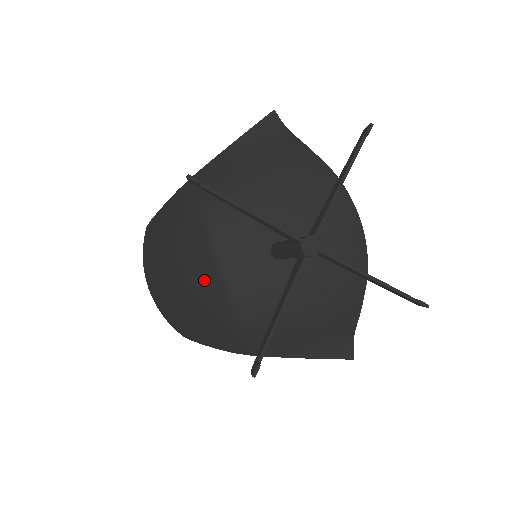
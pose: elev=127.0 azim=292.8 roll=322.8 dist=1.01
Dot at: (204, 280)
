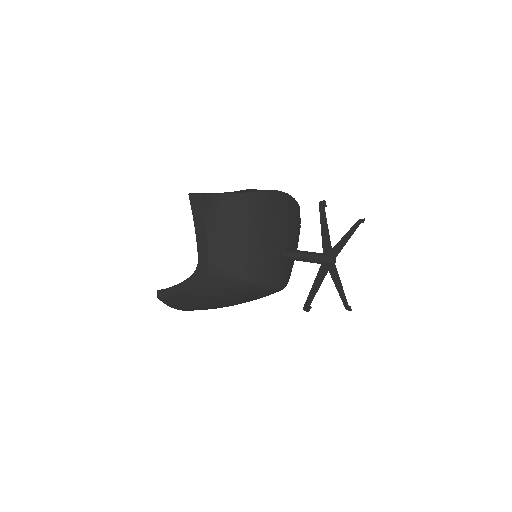
Dot at: occluded
